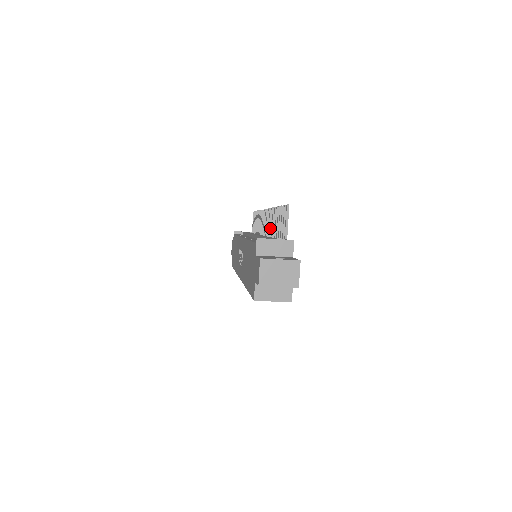
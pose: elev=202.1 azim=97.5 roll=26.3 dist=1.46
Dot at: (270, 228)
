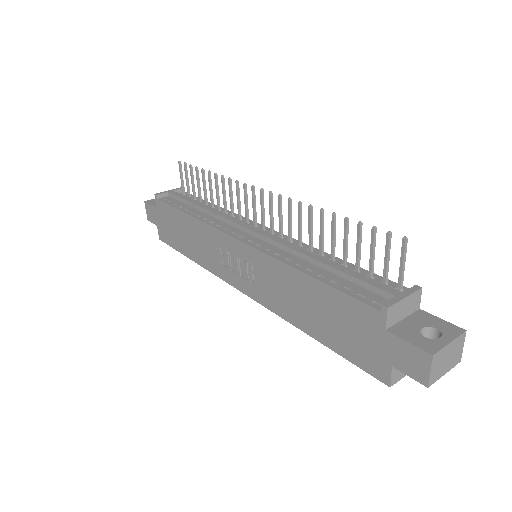
Dot at: (300, 231)
